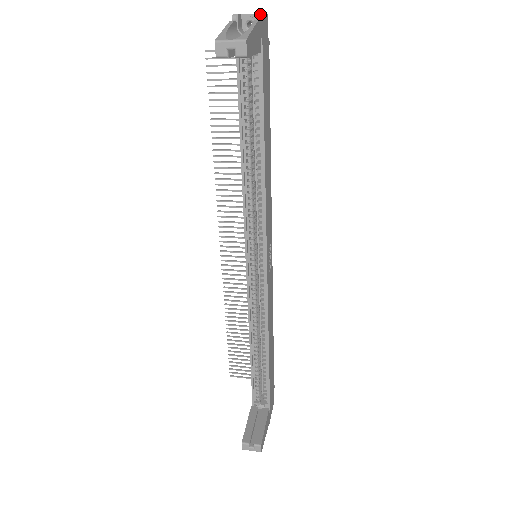
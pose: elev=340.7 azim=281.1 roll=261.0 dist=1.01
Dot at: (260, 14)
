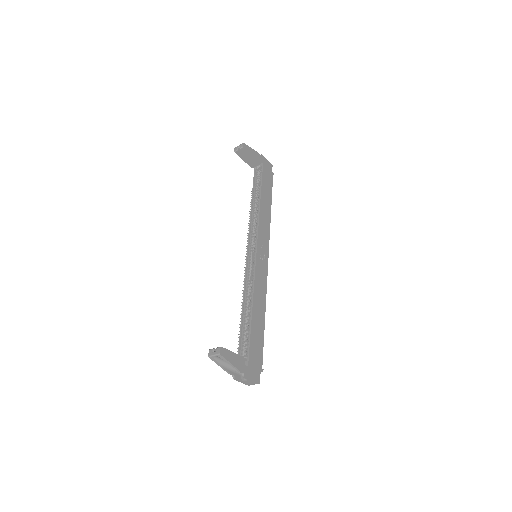
Dot at: occluded
